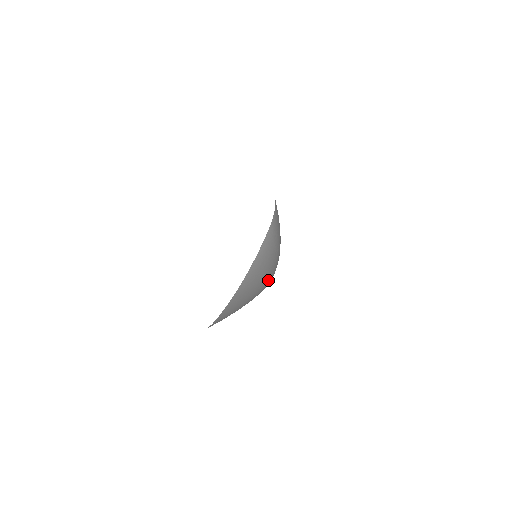
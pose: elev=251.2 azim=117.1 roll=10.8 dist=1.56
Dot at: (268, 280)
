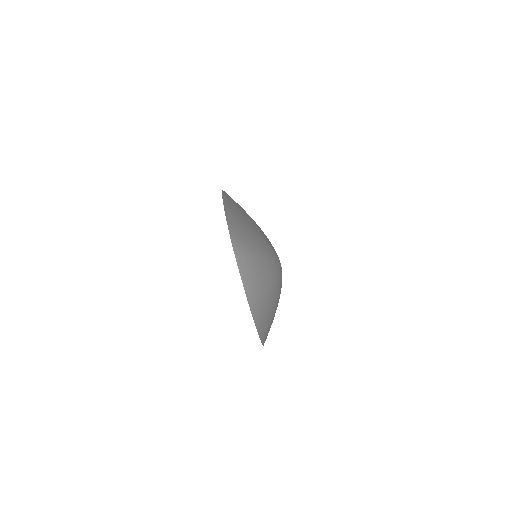
Dot at: (277, 279)
